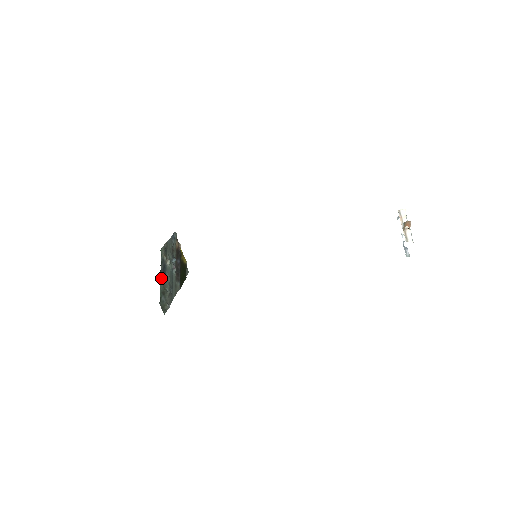
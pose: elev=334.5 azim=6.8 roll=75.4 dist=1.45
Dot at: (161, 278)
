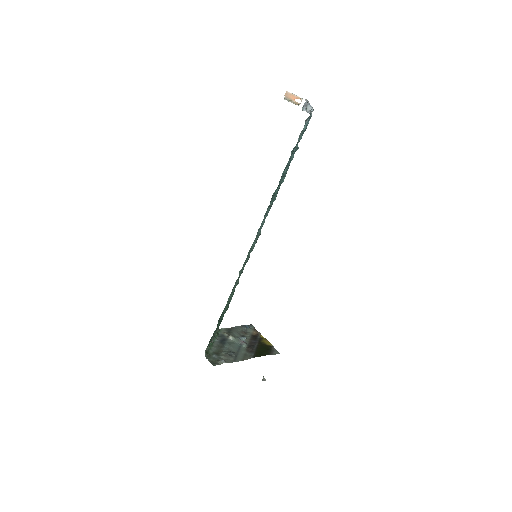
Dot at: (216, 345)
